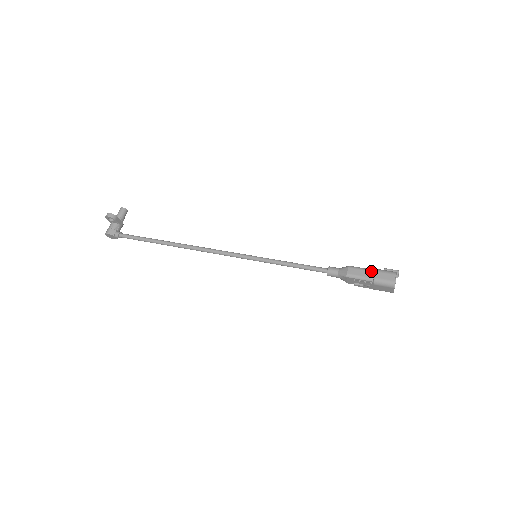
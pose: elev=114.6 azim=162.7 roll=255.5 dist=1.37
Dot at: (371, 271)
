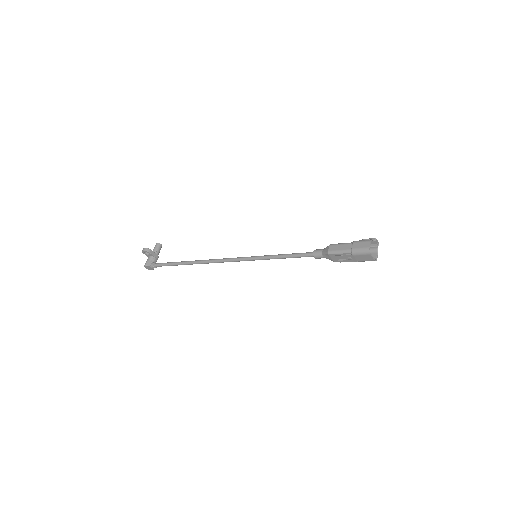
Dot at: (349, 244)
